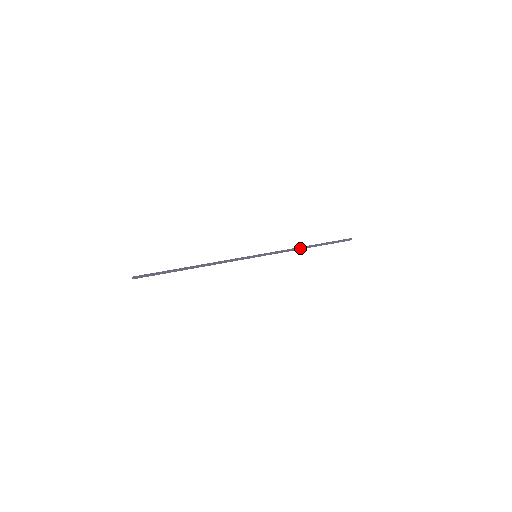
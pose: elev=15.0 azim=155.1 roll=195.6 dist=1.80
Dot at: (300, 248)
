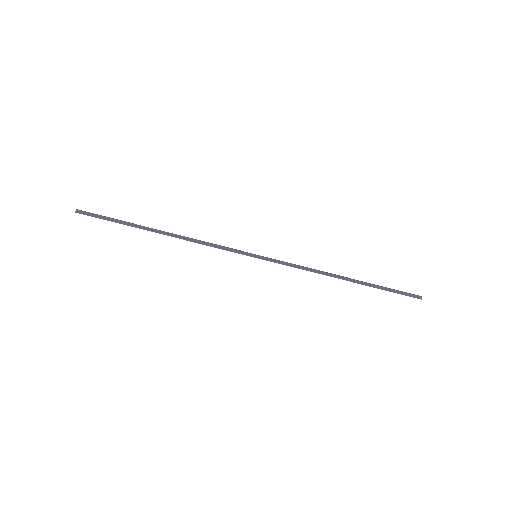
Dot at: (329, 274)
